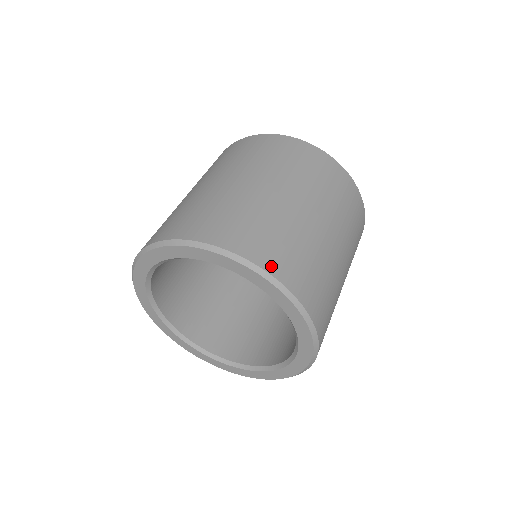
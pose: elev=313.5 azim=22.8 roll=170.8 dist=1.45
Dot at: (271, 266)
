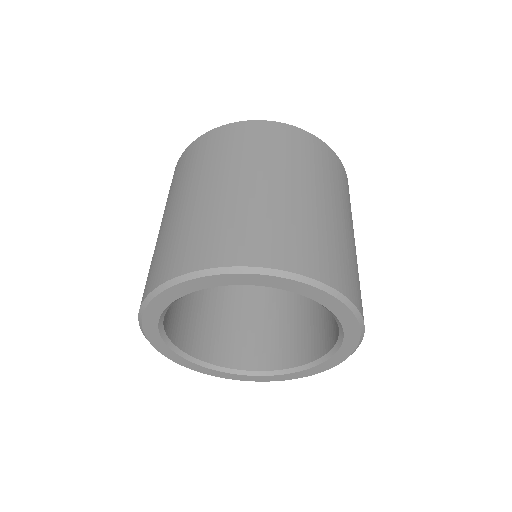
Dot at: (347, 290)
